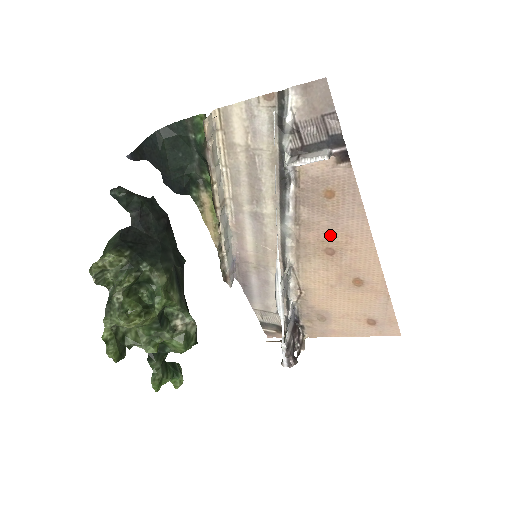
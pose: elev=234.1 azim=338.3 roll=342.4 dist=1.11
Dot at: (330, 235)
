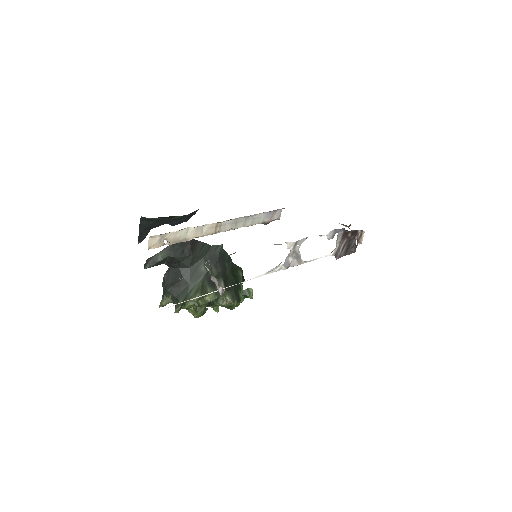
Dot at: occluded
